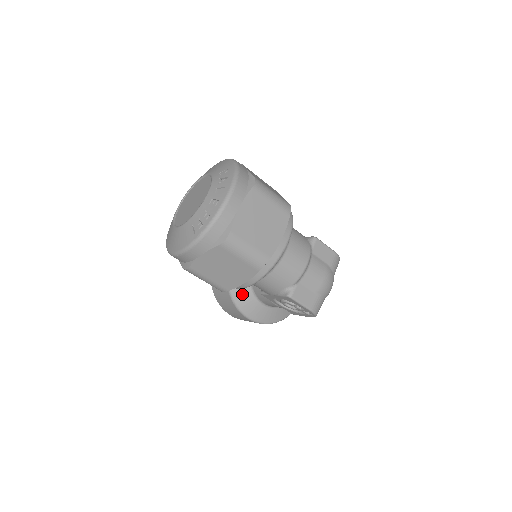
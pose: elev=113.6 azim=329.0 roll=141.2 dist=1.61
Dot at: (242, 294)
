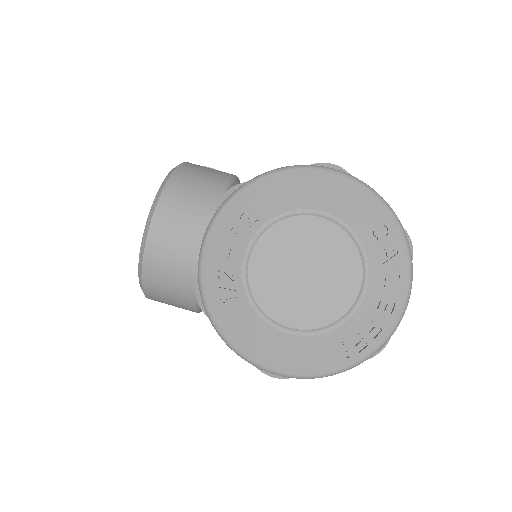
Dot at: occluded
